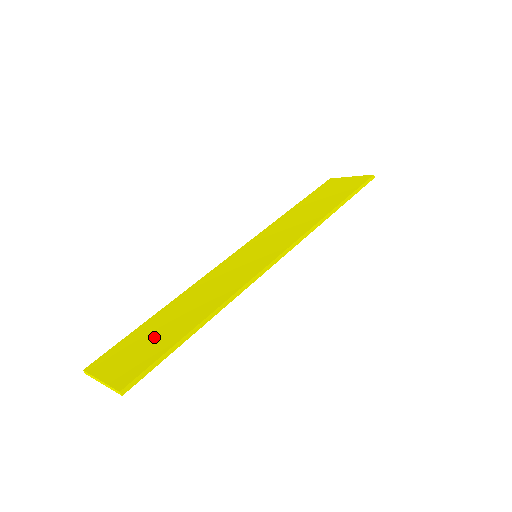
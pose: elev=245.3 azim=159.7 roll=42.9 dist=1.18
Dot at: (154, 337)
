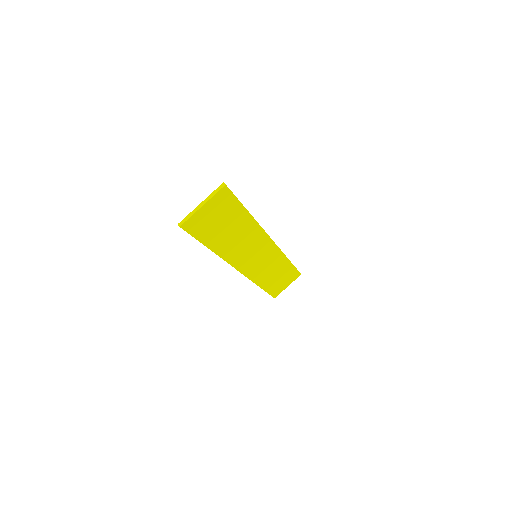
Dot at: (221, 220)
